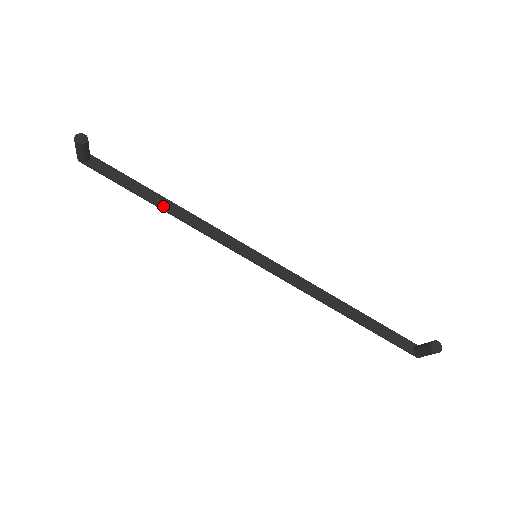
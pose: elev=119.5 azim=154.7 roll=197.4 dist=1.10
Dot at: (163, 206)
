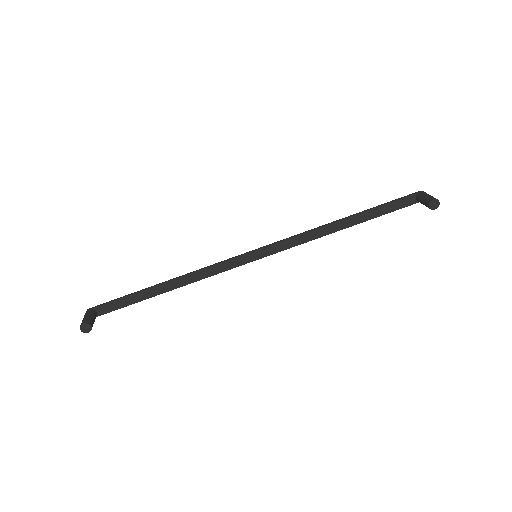
Dot at: (169, 289)
